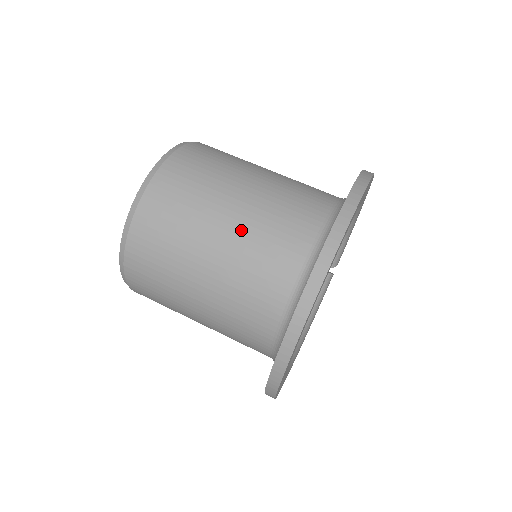
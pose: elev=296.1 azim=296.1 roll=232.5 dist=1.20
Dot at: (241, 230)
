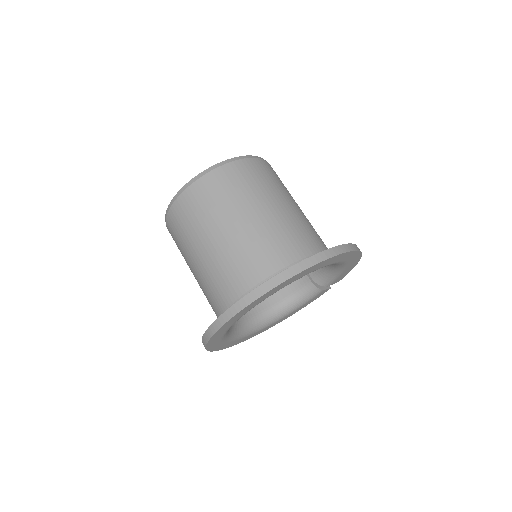
Dot at: (225, 248)
